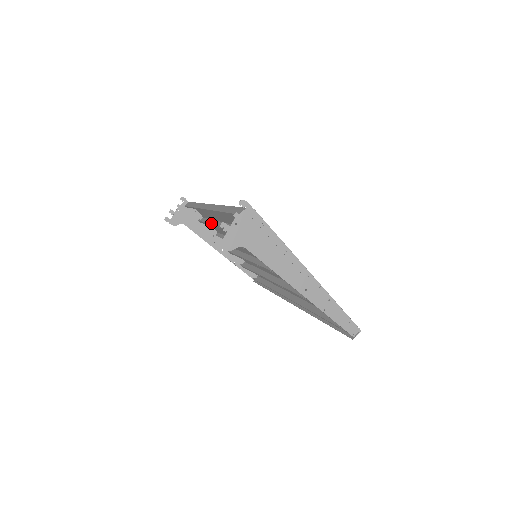
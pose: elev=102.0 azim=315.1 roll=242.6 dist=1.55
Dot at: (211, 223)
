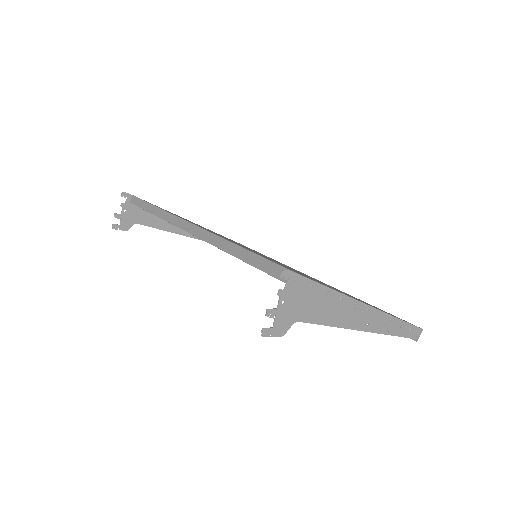
Dot at: occluded
